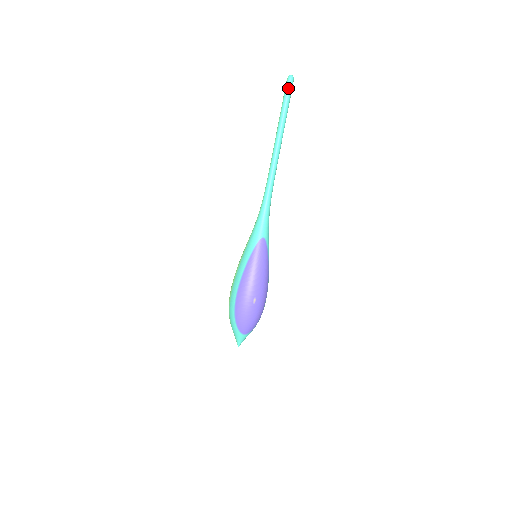
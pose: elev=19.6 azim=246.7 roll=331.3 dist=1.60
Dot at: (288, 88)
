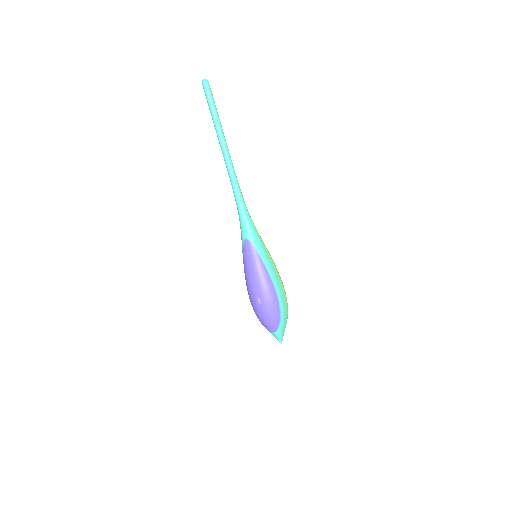
Dot at: (205, 93)
